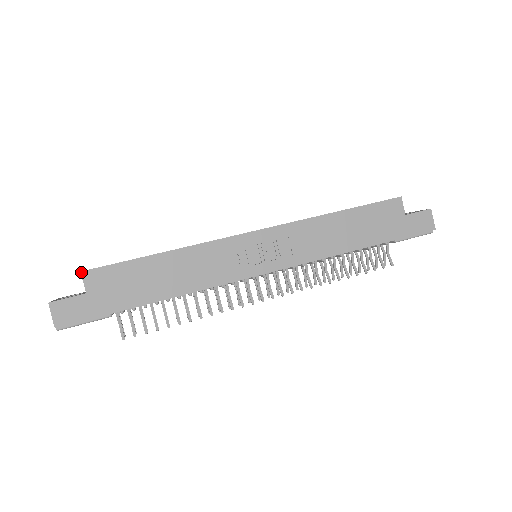
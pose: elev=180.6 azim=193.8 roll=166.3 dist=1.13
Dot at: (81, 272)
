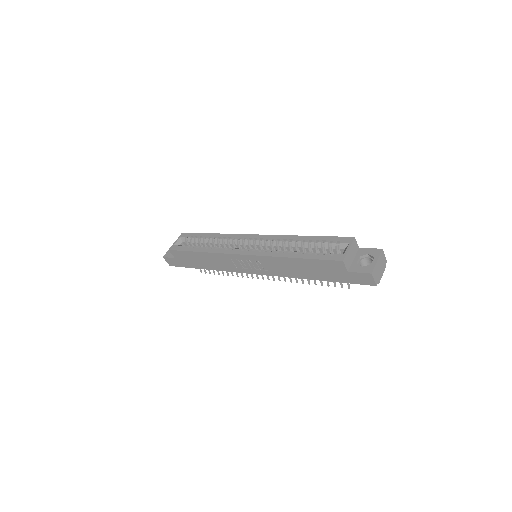
Dot at: (169, 250)
